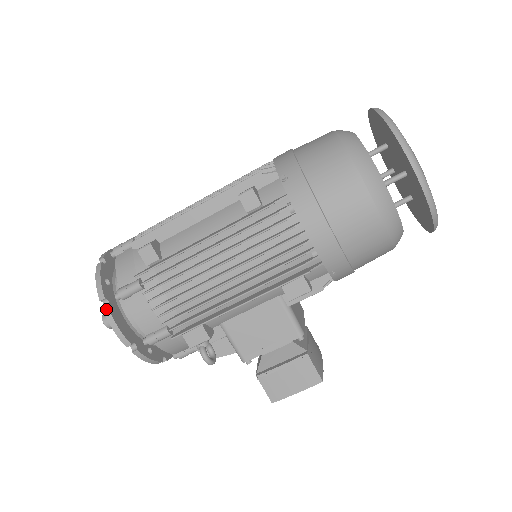
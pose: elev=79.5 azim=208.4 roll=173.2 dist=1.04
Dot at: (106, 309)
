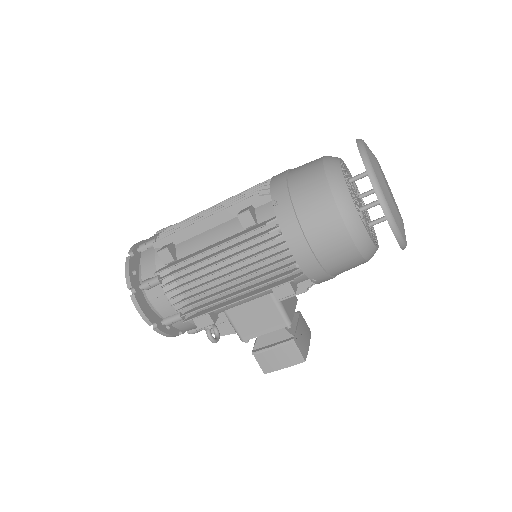
Dot at: (133, 296)
